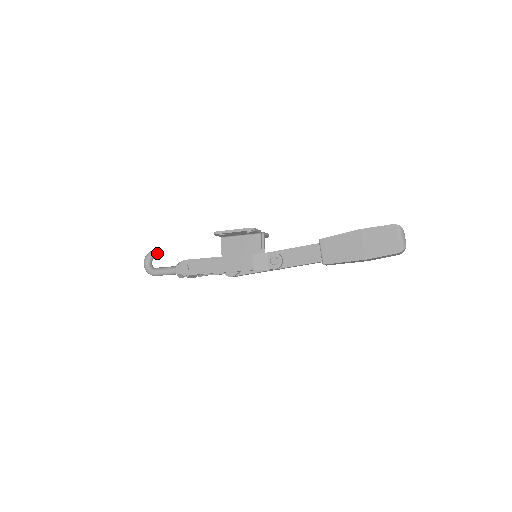
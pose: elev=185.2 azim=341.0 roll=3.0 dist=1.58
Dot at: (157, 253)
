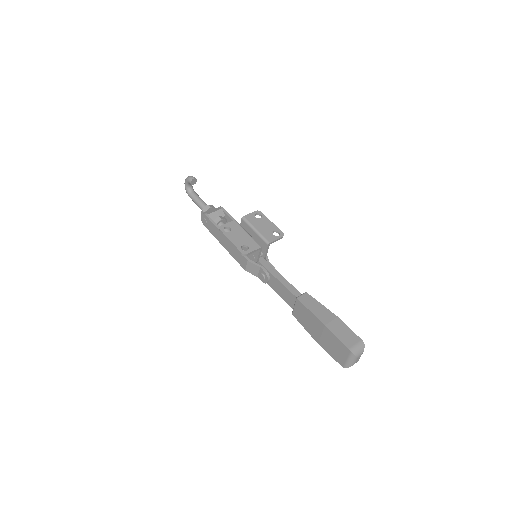
Dot at: occluded
